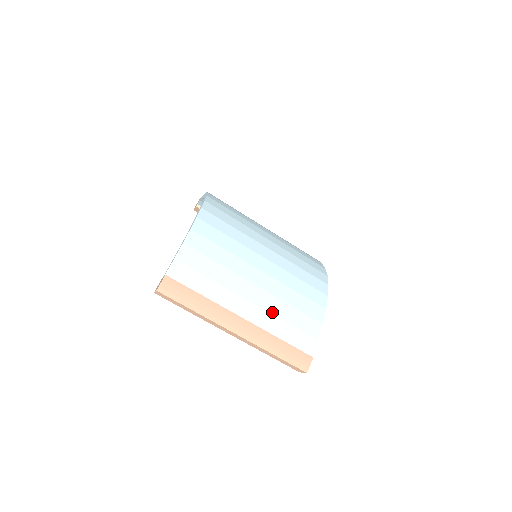
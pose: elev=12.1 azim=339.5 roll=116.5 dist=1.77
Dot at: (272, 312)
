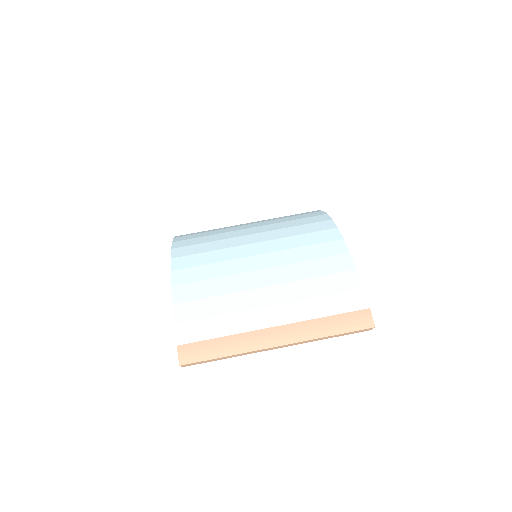
Dot at: (299, 298)
